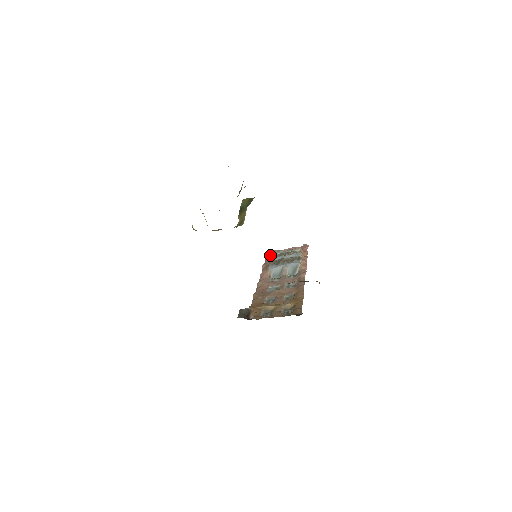
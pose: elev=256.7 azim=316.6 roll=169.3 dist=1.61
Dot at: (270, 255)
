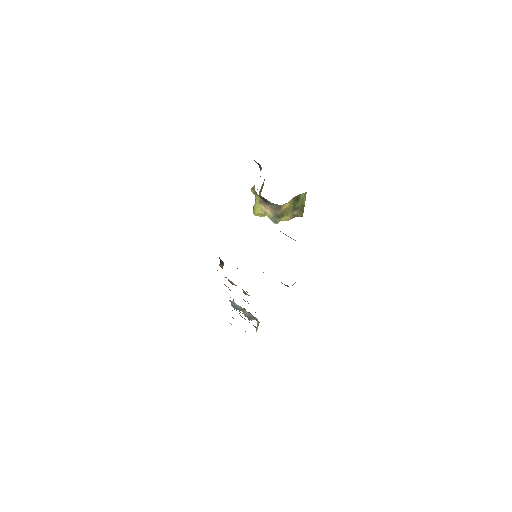
Dot at: occluded
